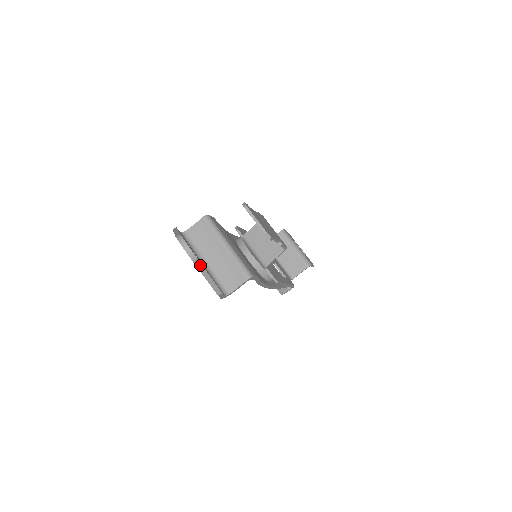
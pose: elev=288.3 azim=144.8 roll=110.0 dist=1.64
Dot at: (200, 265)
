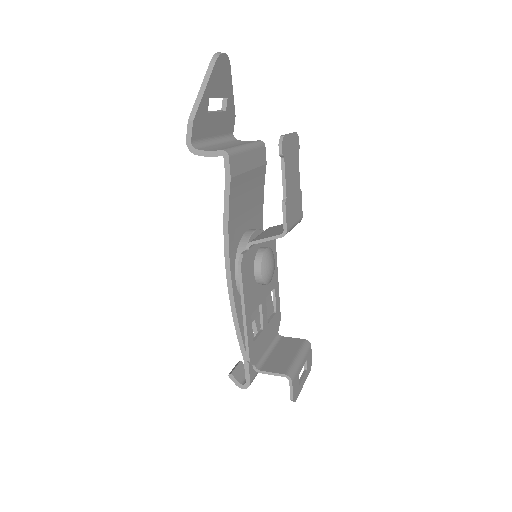
Dot at: (211, 71)
